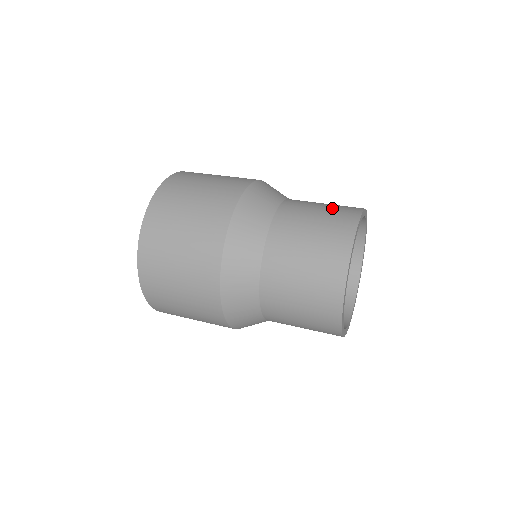
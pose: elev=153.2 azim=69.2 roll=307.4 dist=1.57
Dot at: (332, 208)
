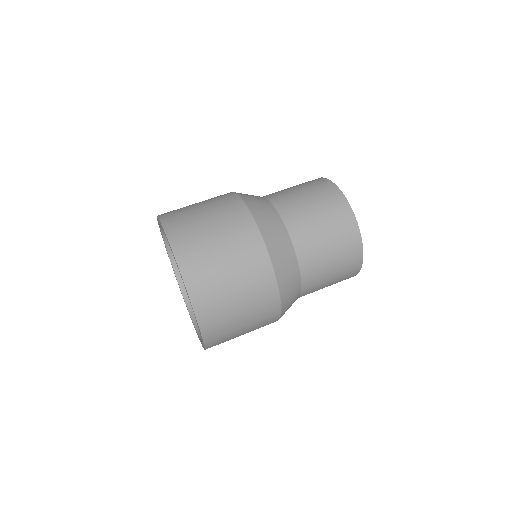
Dot at: (324, 207)
